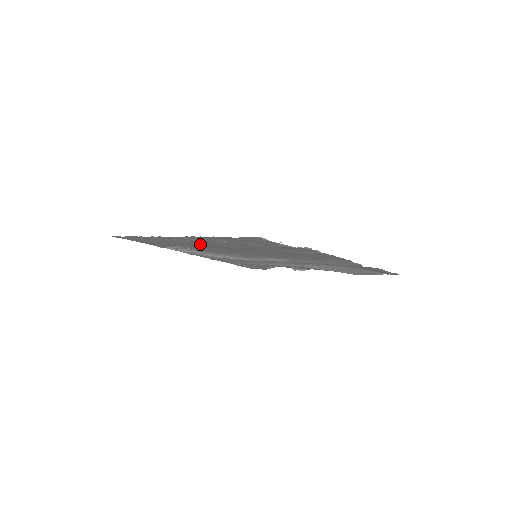
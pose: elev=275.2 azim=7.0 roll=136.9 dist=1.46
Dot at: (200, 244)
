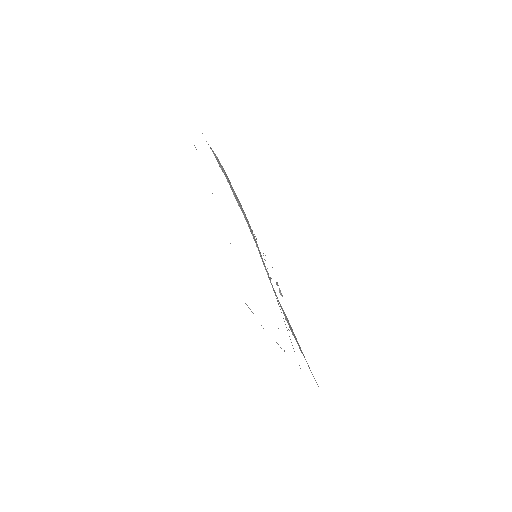
Dot at: occluded
